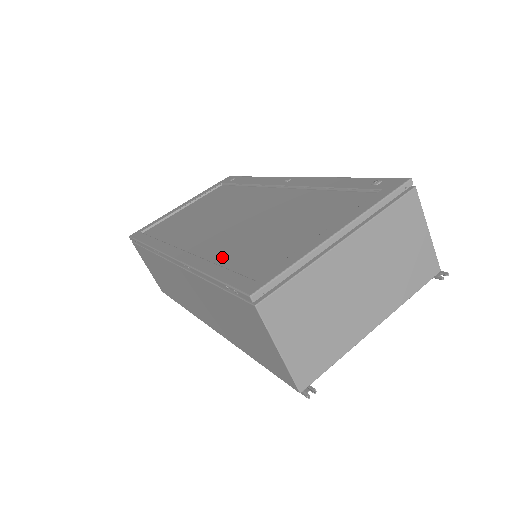
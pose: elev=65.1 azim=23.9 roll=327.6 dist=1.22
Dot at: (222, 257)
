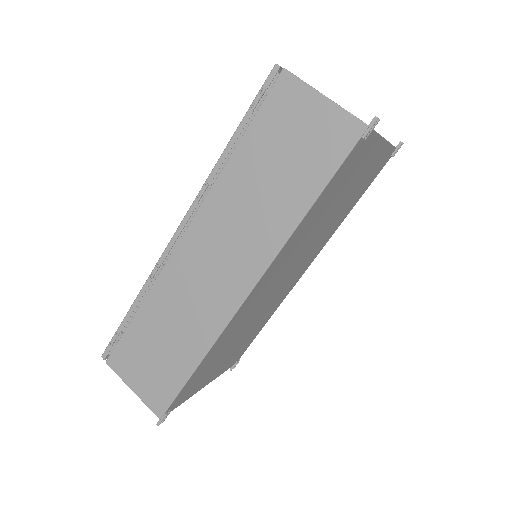
Dot at: occluded
